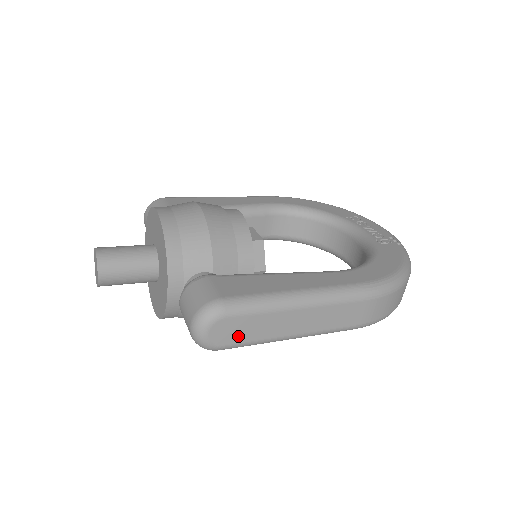
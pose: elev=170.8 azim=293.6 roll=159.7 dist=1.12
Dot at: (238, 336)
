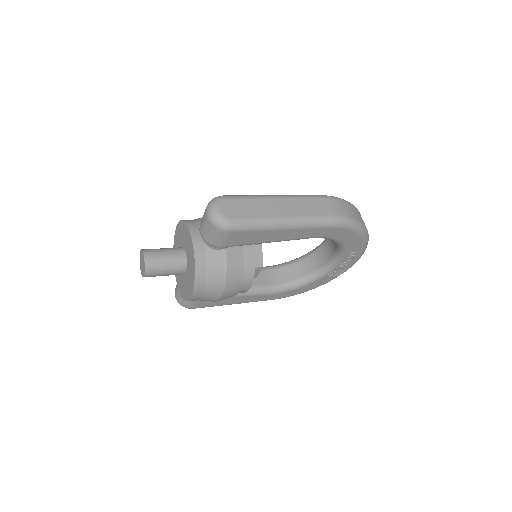
Dot at: (240, 213)
